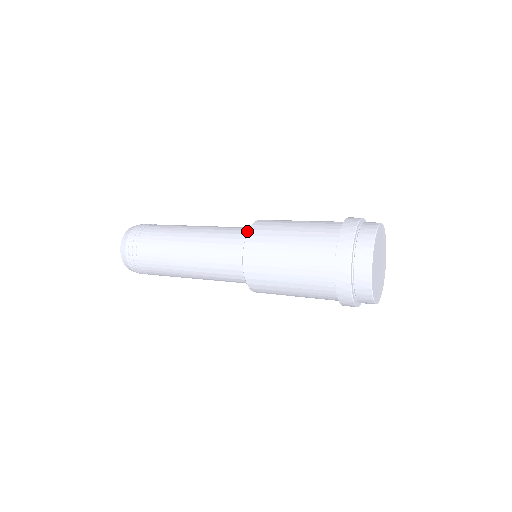
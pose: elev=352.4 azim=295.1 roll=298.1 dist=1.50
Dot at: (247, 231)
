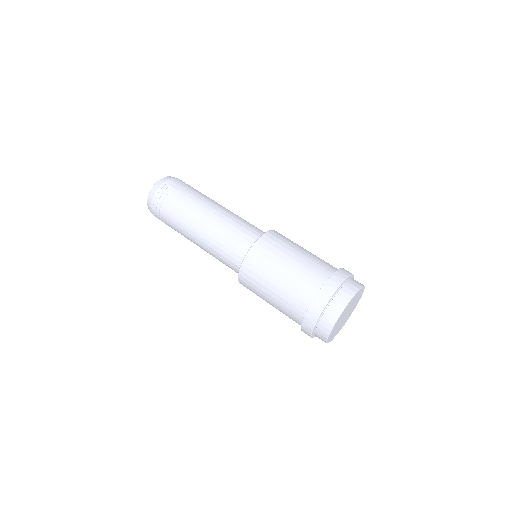
Dot at: (241, 258)
